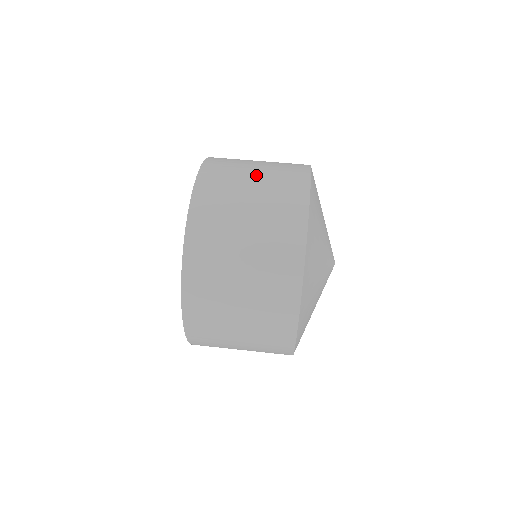
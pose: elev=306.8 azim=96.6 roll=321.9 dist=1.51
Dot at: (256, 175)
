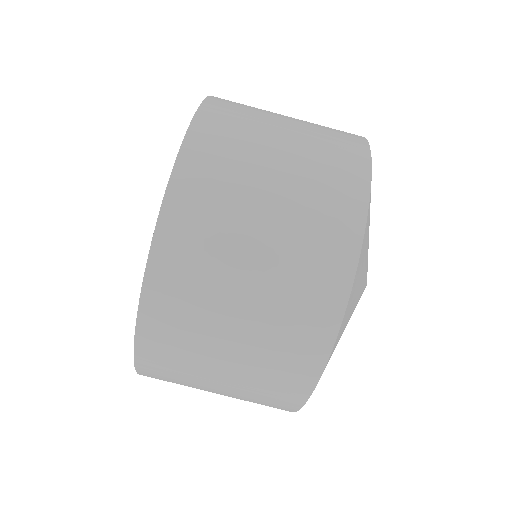
Dot at: (280, 170)
